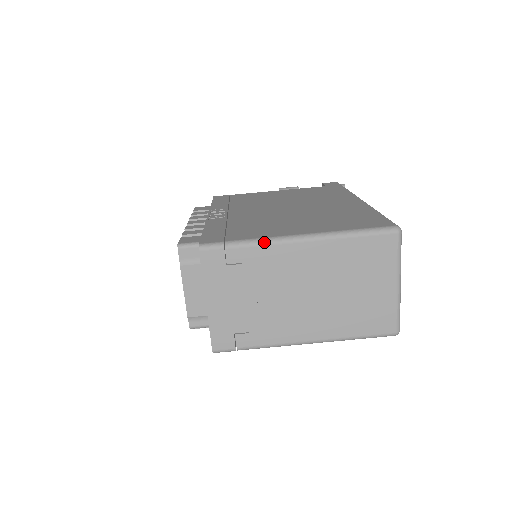
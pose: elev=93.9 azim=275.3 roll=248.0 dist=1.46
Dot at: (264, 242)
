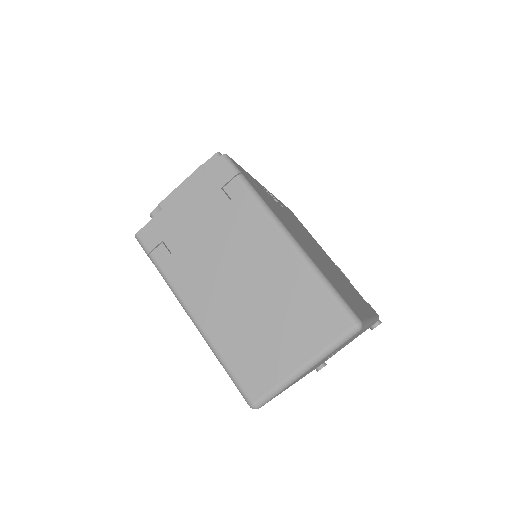
Dot at: (263, 205)
